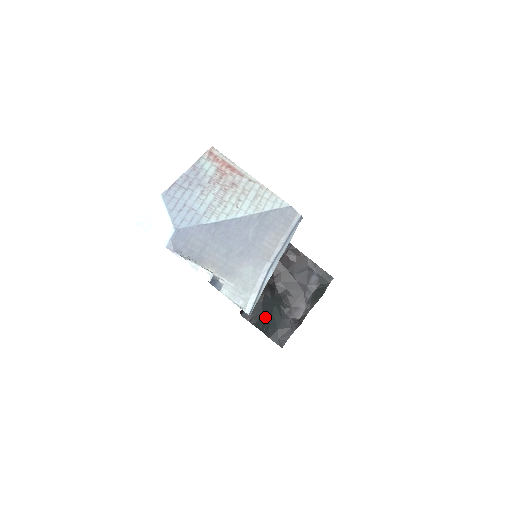
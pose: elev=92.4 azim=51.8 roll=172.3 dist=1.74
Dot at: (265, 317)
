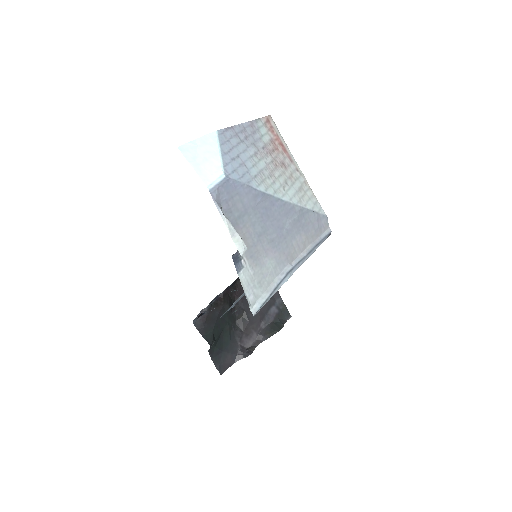
Dot at: (216, 332)
